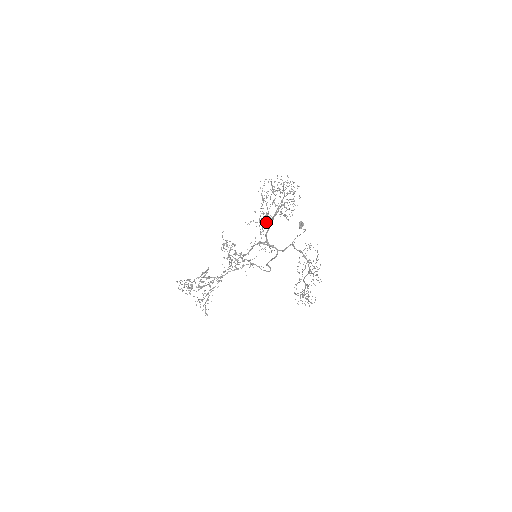
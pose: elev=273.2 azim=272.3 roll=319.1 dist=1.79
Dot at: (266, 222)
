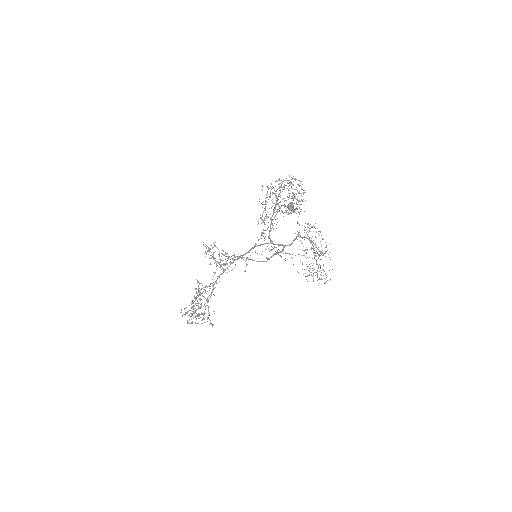
Dot at: occluded
